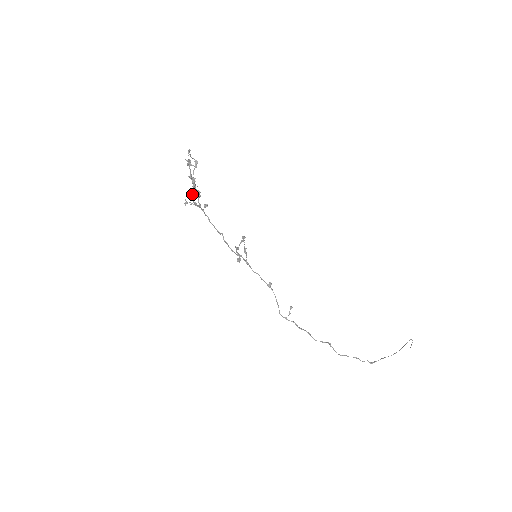
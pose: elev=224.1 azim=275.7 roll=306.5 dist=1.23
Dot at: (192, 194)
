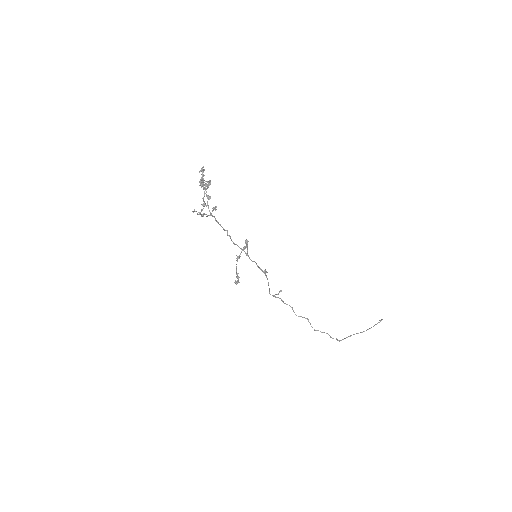
Dot at: occluded
